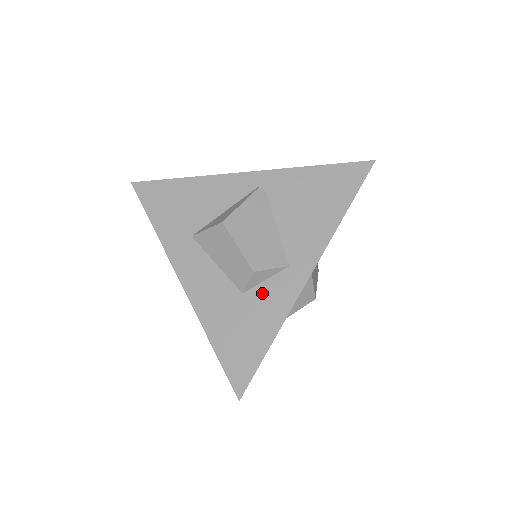
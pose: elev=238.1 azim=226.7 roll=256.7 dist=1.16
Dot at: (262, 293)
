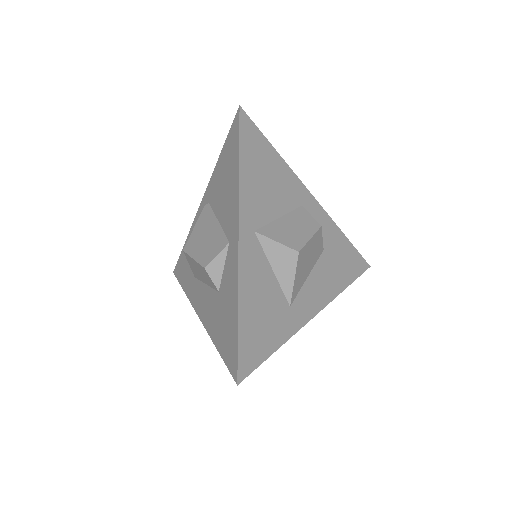
Dot at: (225, 280)
